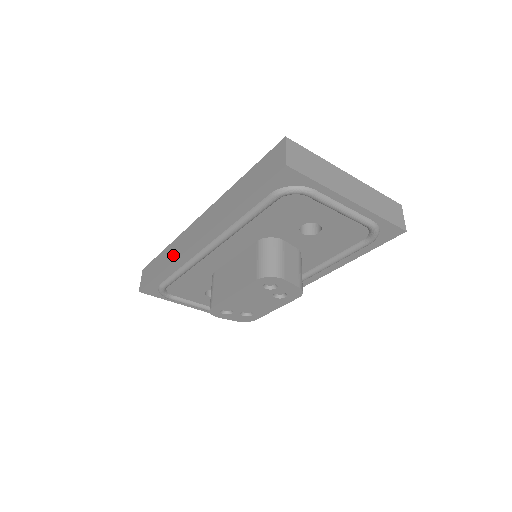
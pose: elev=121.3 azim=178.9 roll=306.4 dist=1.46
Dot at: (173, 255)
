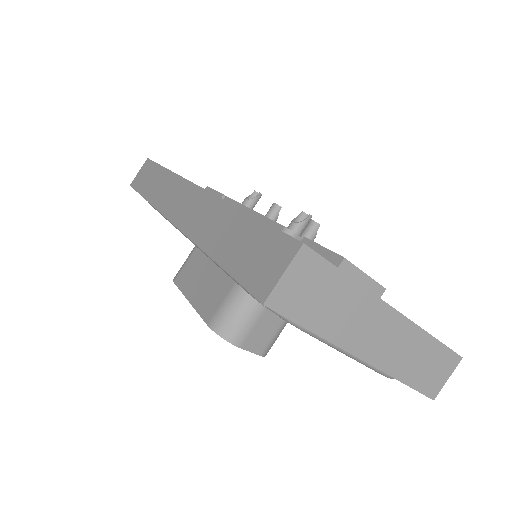
Dot at: (159, 195)
